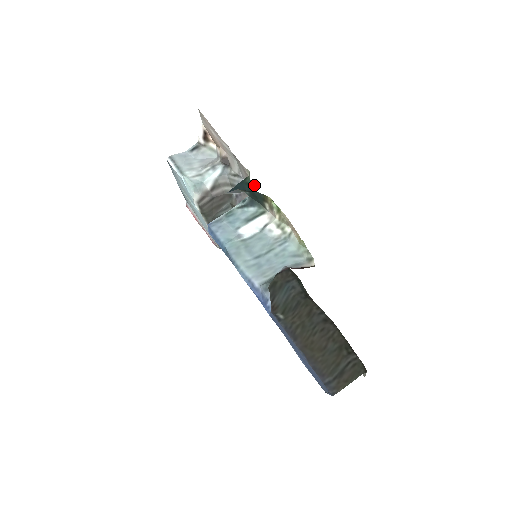
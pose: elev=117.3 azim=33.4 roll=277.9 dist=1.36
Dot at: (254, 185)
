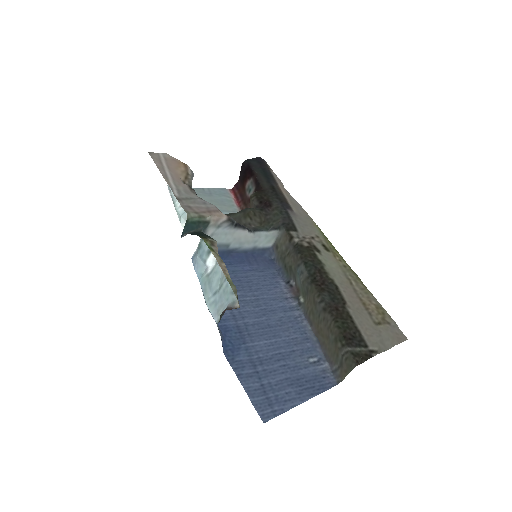
Dot at: (202, 217)
